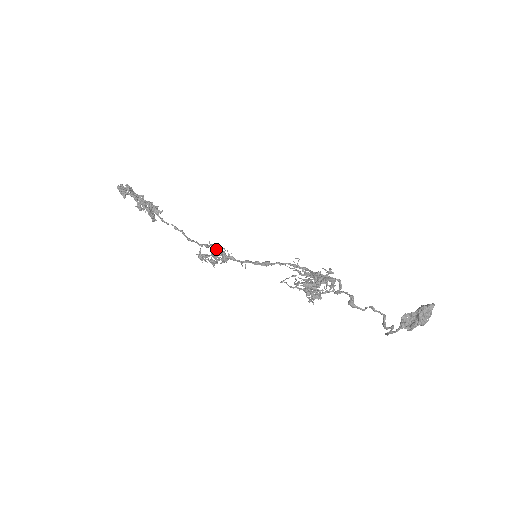
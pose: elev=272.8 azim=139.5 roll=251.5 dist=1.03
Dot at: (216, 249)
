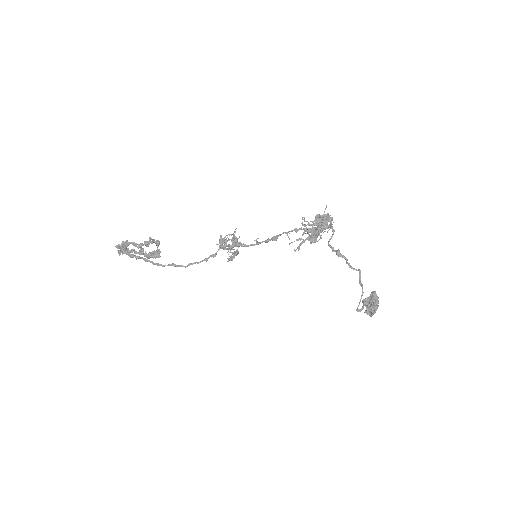
Dot at: (234, 235)
